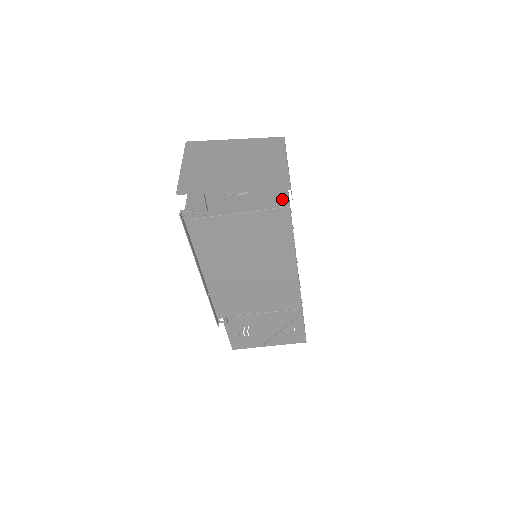
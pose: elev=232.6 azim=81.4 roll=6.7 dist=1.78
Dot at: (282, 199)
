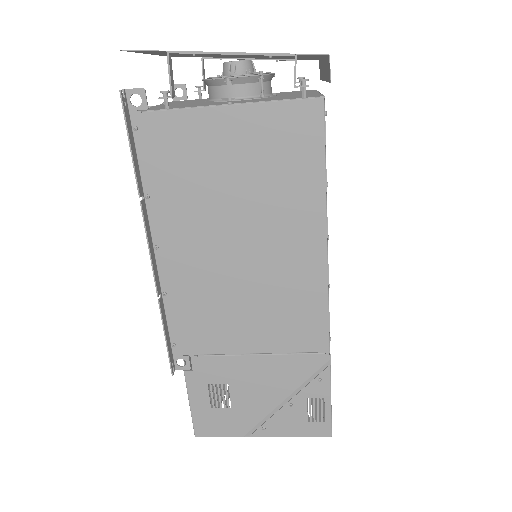
Dot at: occluded
